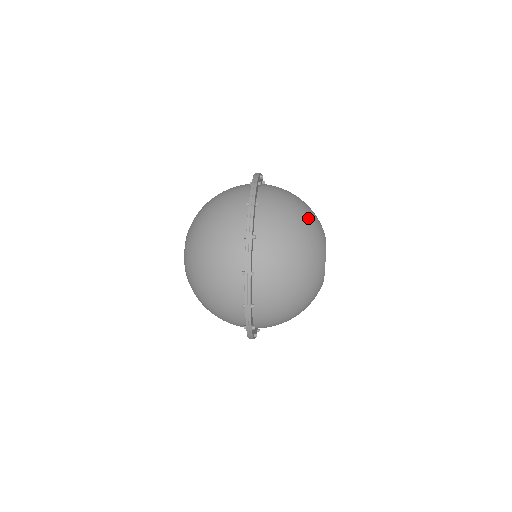
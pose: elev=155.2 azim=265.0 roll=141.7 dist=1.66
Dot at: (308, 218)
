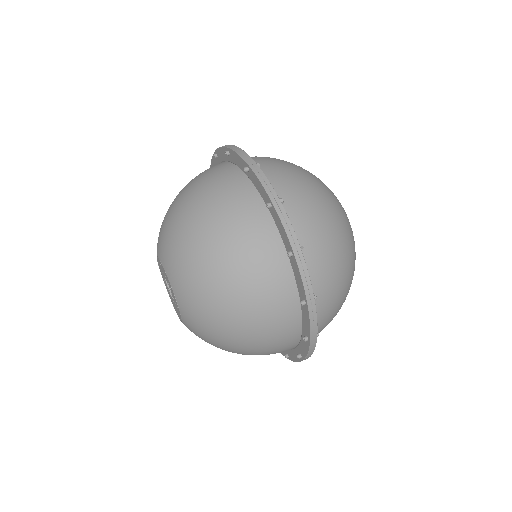
Dot at: (327, 190)
